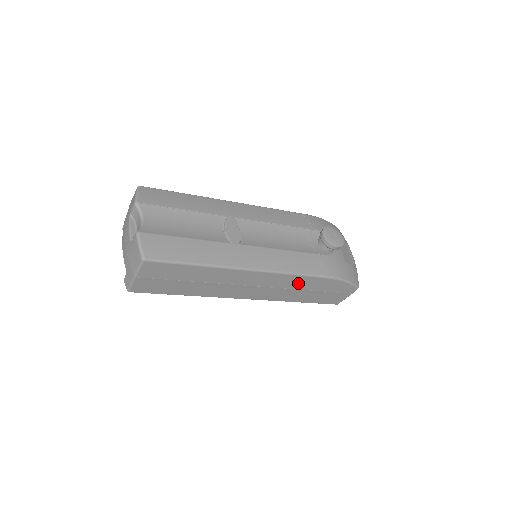
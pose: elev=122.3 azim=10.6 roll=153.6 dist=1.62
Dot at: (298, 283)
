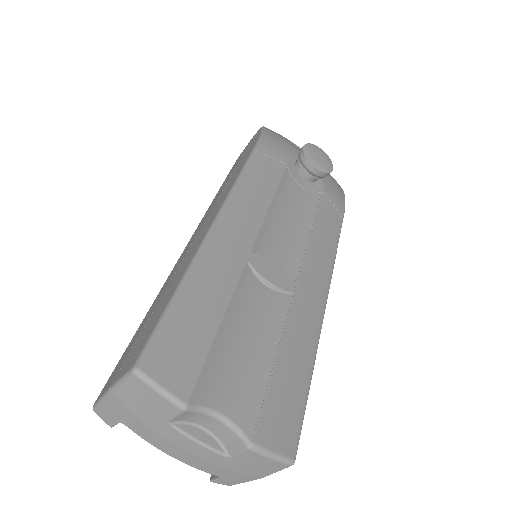
Dot at: occluded
